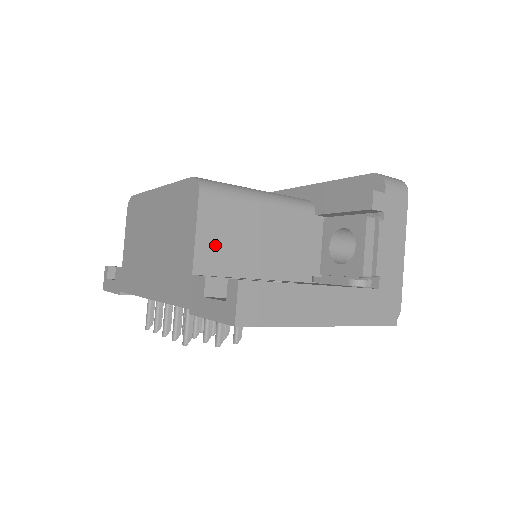
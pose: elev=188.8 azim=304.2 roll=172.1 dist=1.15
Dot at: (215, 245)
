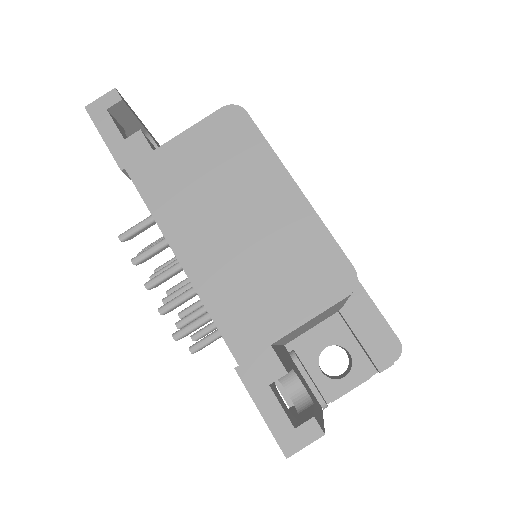
Dot at: occluded
